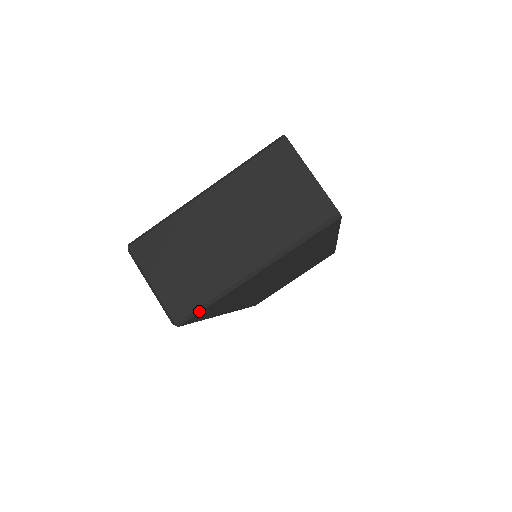
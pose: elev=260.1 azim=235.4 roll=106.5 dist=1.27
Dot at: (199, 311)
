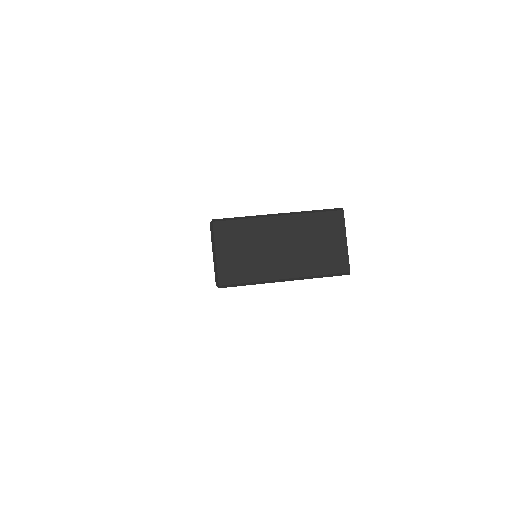
Dot at: (237, 285)
